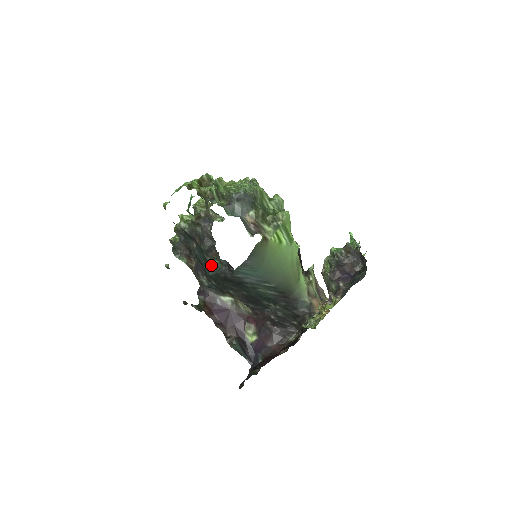
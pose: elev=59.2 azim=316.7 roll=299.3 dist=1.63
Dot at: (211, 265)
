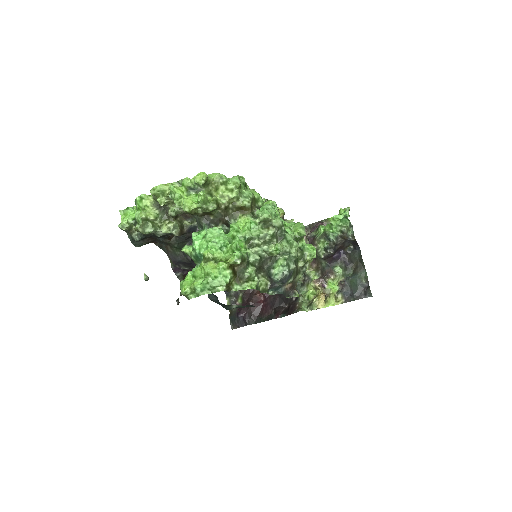
Dot at: occluded
